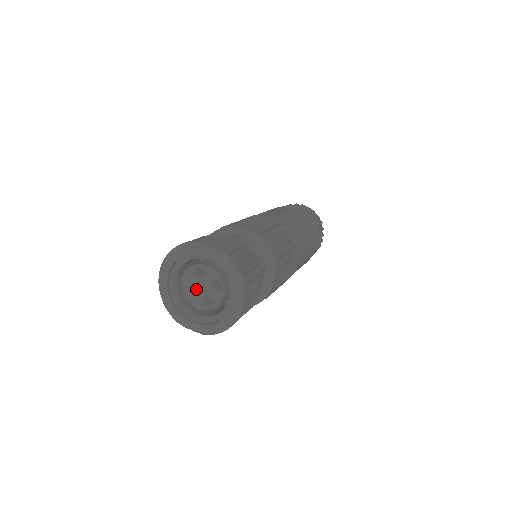
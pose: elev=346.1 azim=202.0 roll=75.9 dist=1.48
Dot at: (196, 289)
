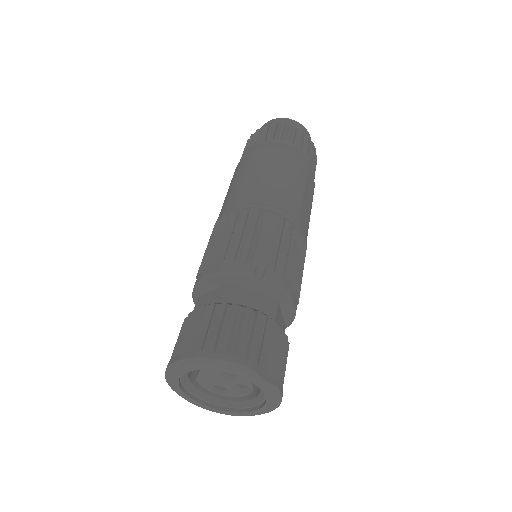
Dot at: (215, 381)
